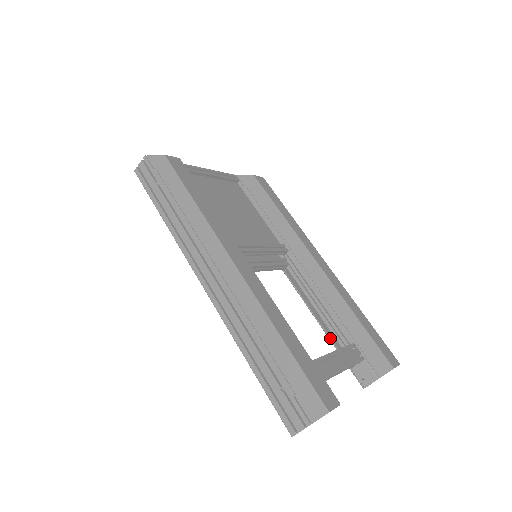
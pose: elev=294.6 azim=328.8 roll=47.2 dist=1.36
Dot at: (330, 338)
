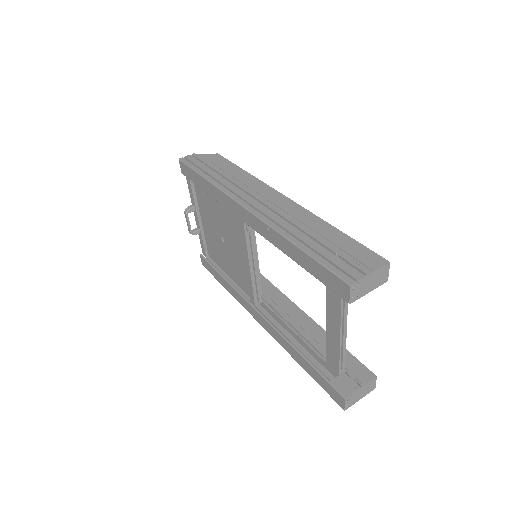
Dot at: (305, 357)
